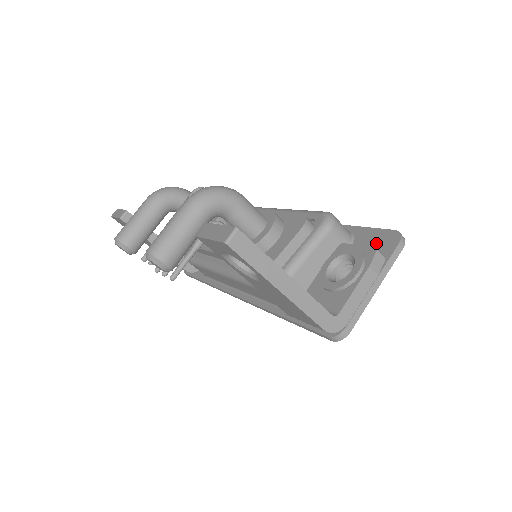
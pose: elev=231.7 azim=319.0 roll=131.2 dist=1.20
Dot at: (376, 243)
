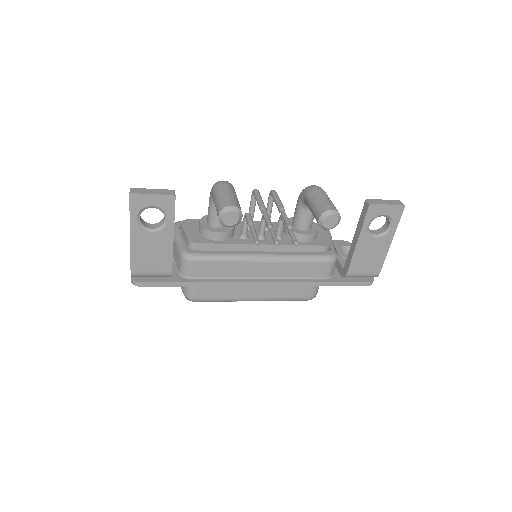
Dot at: occluded
